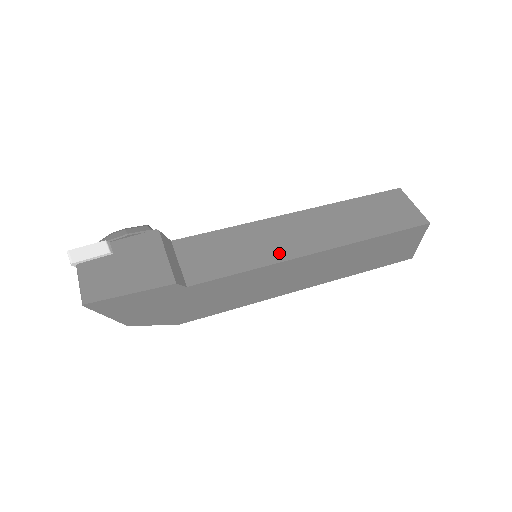
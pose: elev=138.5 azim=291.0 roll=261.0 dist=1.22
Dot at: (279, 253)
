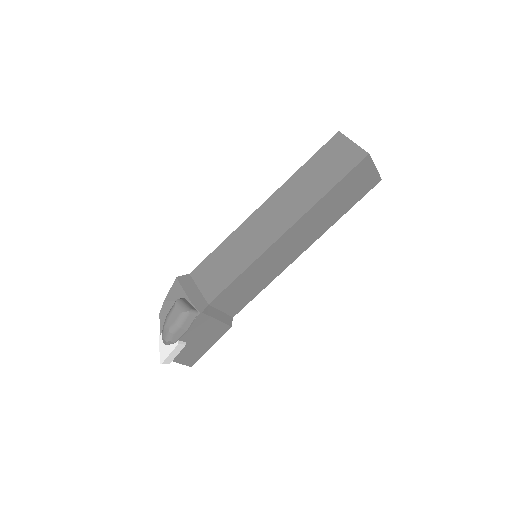
Dot at: (281, 267)
